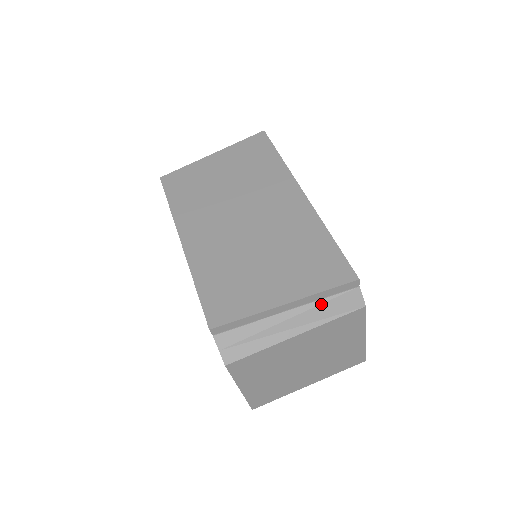
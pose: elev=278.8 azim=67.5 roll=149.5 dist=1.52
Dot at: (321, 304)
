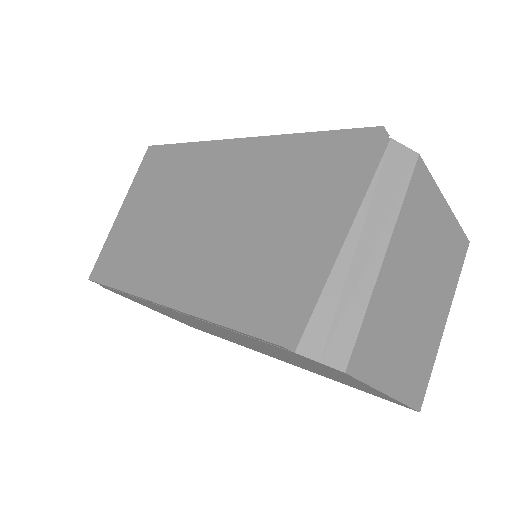
Dot at: (373, 195)
